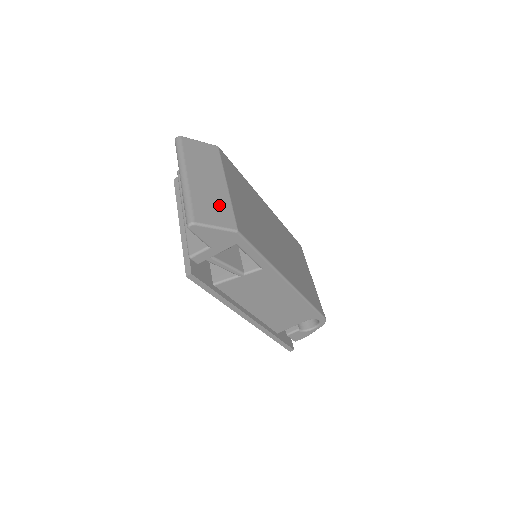
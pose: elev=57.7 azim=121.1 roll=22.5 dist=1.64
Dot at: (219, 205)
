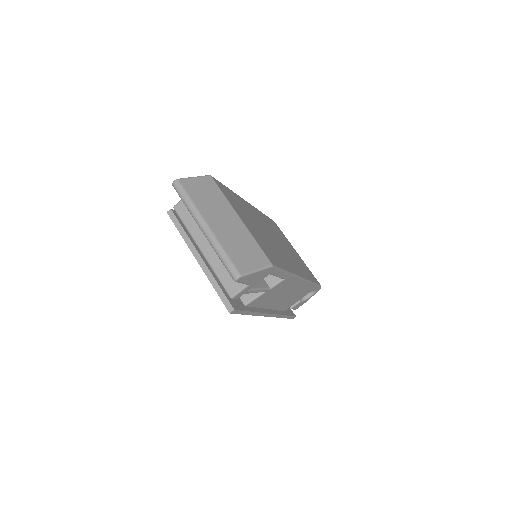
Dot at: (247, 245)
